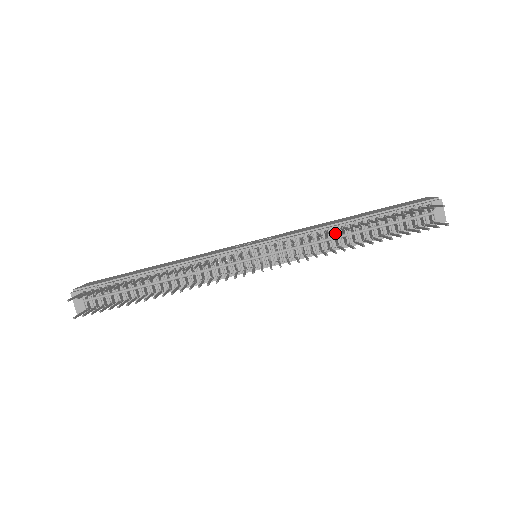
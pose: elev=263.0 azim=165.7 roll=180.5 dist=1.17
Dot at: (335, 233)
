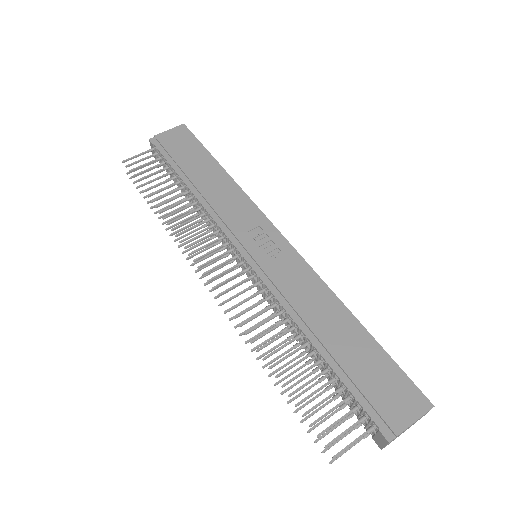
Dot at: occluded
